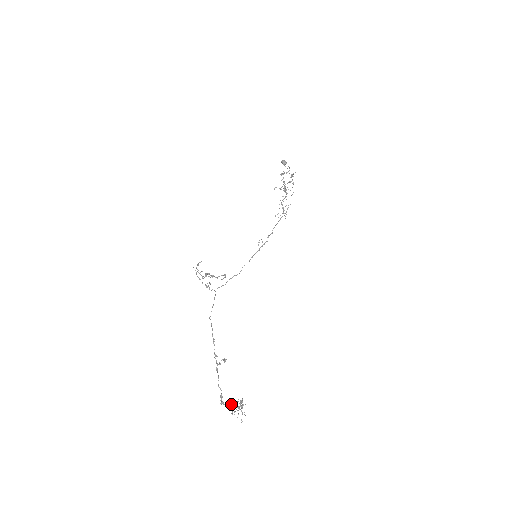
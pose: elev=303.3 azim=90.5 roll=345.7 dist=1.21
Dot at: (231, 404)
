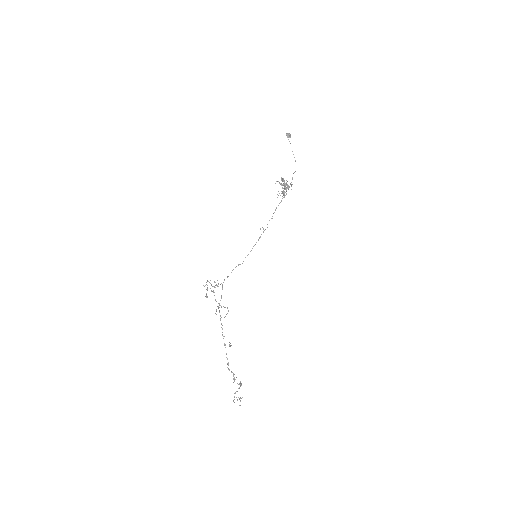
Dot at: (234, 381)
